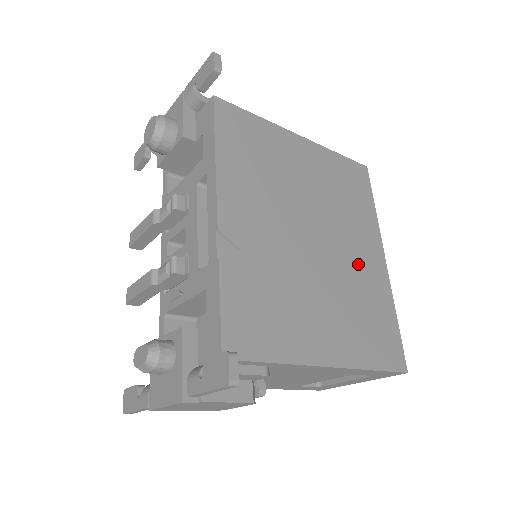
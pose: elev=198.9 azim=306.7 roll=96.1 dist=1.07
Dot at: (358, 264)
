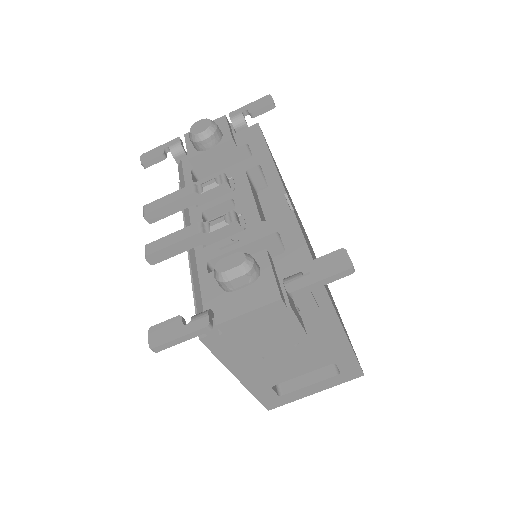
Dot at: occluded
